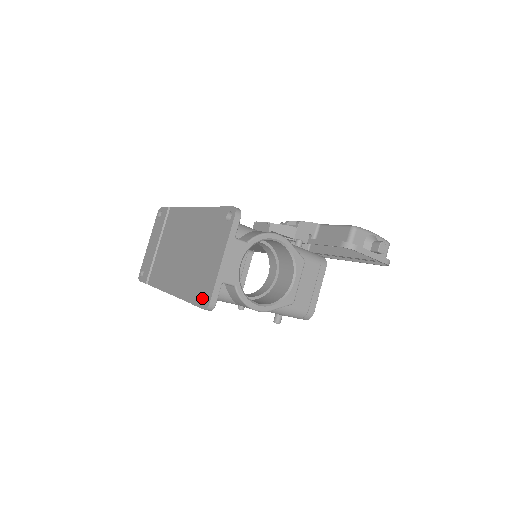
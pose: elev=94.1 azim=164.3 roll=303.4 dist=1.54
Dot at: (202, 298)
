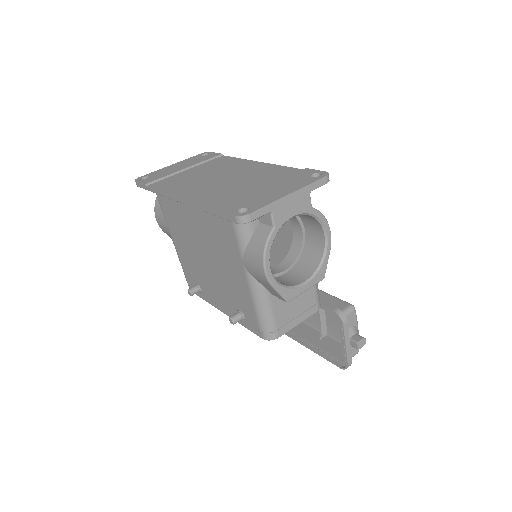
Dot at: (238, 208)
